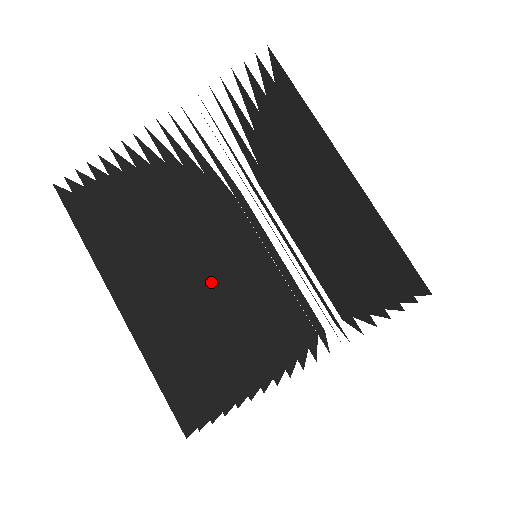
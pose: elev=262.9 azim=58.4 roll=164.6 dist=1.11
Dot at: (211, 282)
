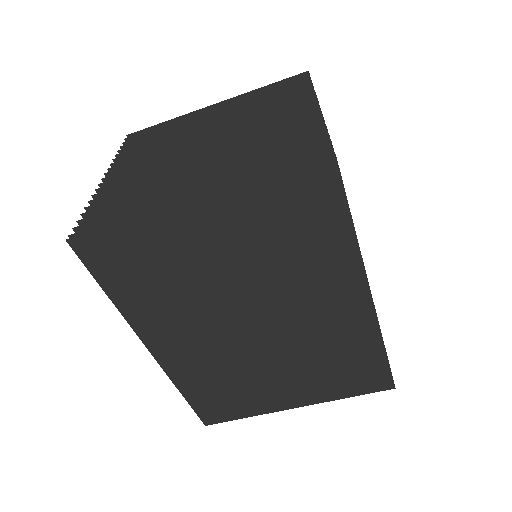
Dot at: occluded
